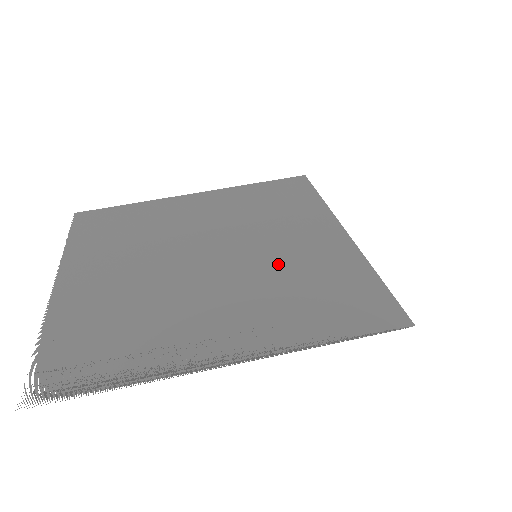
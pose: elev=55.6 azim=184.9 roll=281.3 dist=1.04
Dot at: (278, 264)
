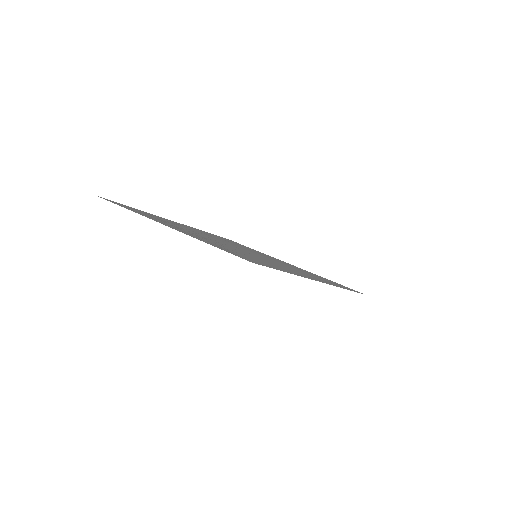
Dot at: (257, 257)
